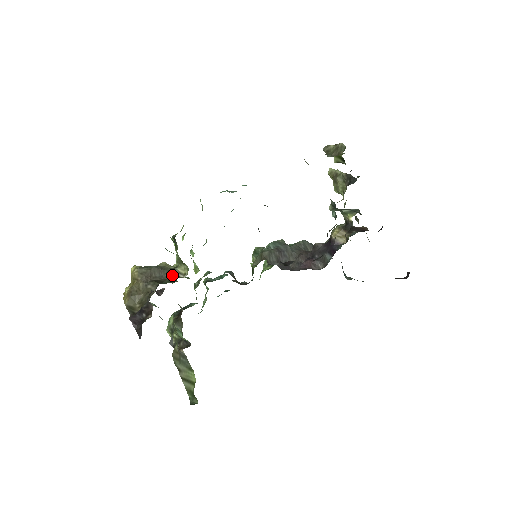
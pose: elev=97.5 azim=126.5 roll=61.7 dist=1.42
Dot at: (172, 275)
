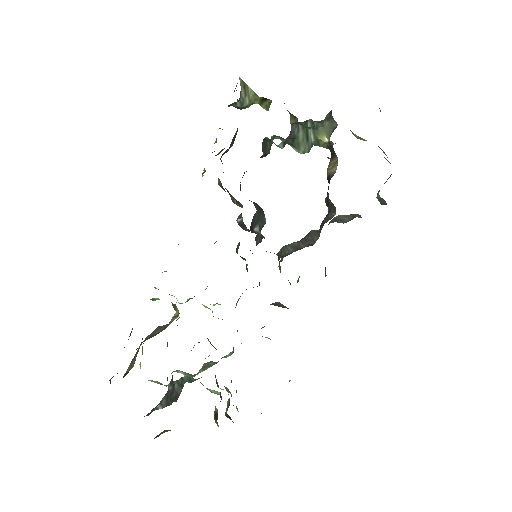
Dot at: (169, 323)
